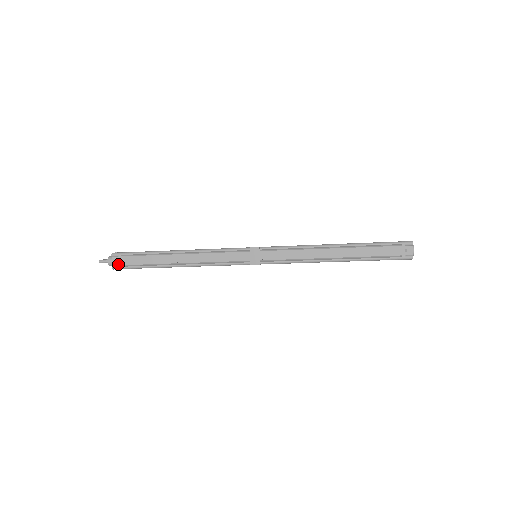
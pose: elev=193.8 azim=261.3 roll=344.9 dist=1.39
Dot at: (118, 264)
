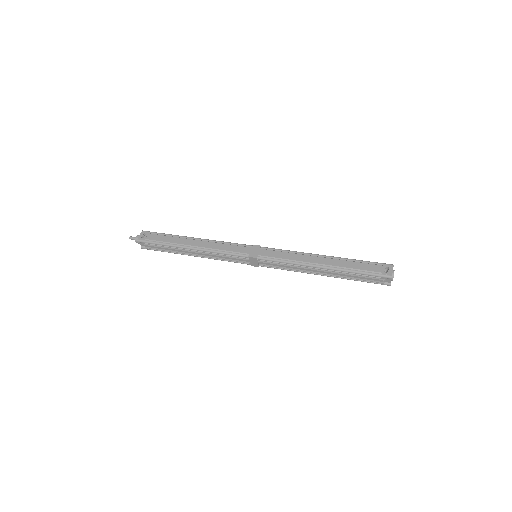
Dot at: (145, 246)
